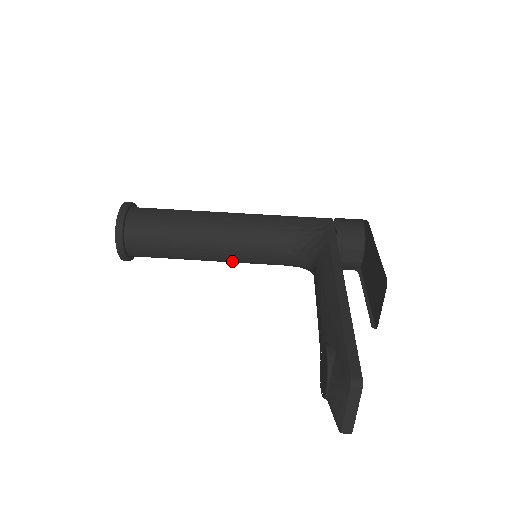
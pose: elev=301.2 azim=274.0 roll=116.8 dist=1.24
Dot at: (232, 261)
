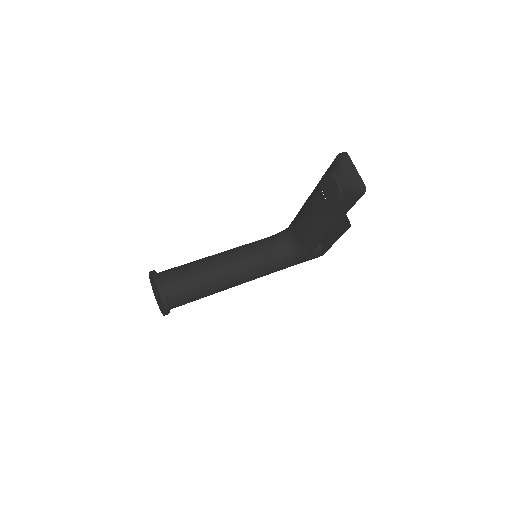
Dot at: (242, 273)
